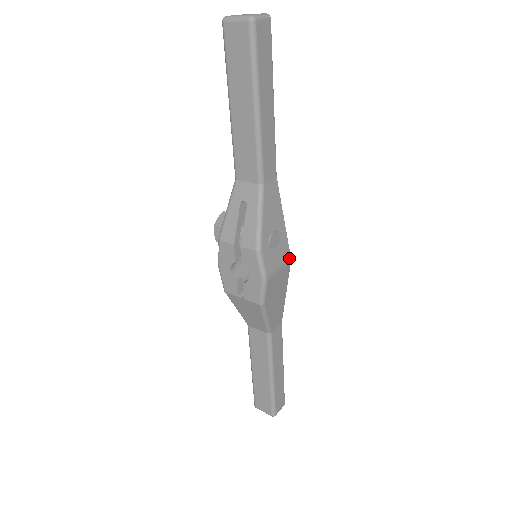
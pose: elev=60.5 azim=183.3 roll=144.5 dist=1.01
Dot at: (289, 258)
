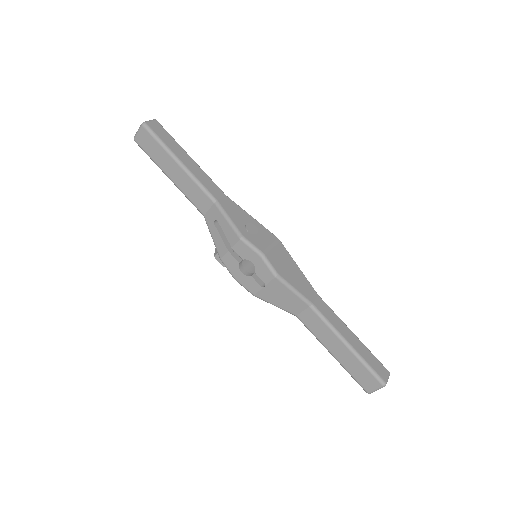
Dot at: (276, 238)
